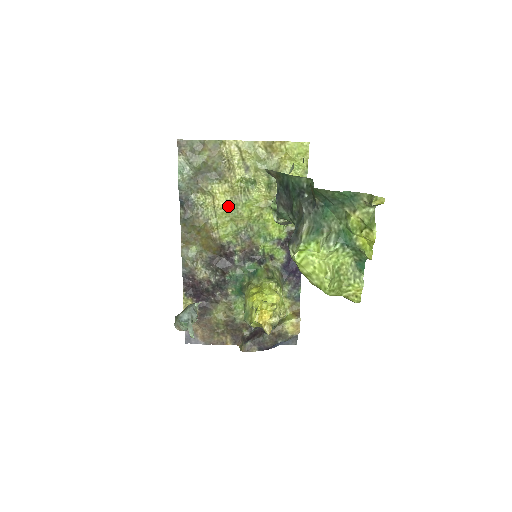
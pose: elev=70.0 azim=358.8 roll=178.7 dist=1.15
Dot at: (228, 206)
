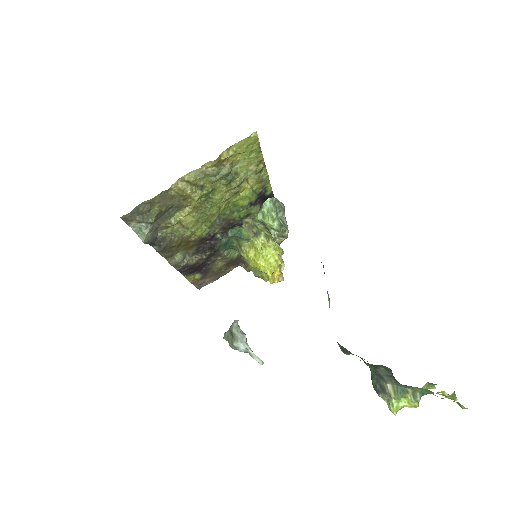
Dot at: (196, 218)
